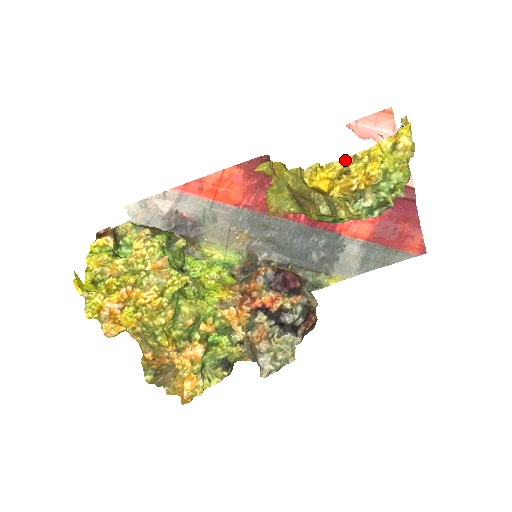
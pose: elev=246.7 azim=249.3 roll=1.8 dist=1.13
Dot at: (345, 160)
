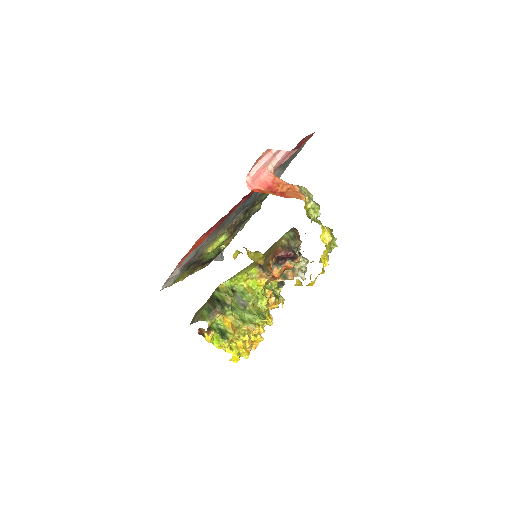
Dot at: (315, 280)
